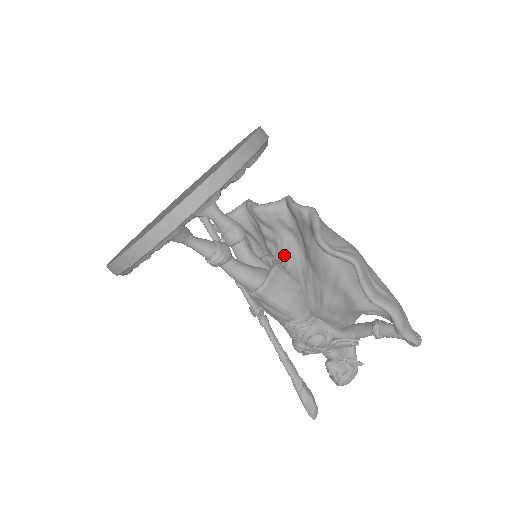
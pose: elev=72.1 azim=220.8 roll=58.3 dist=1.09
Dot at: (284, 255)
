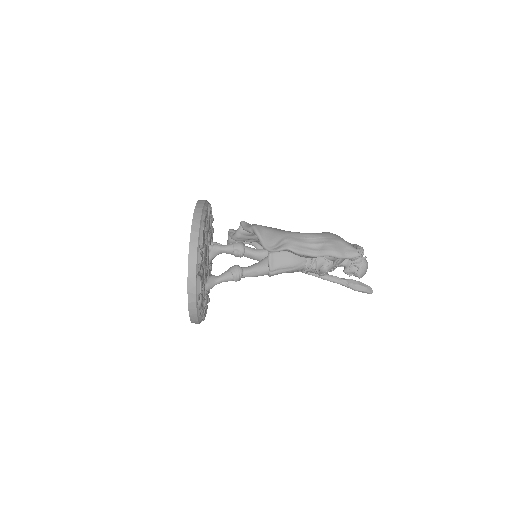
Dot at: occluded
